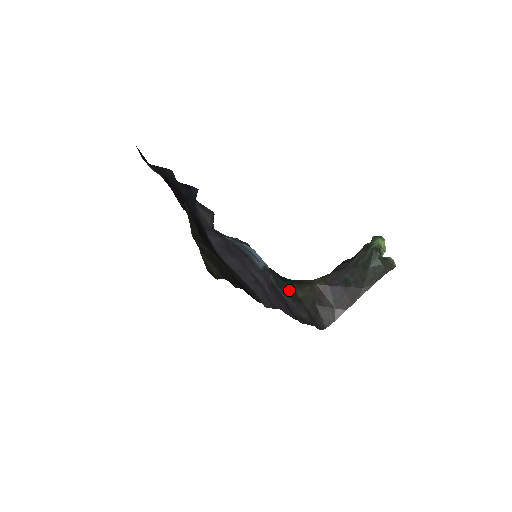
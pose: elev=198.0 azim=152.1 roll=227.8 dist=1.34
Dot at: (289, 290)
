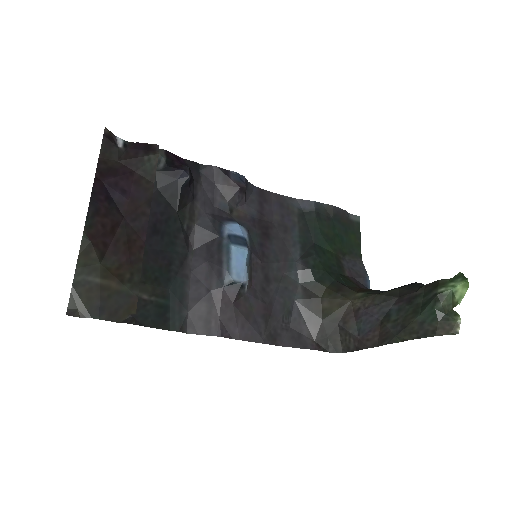
Dot at: (314, 294)
